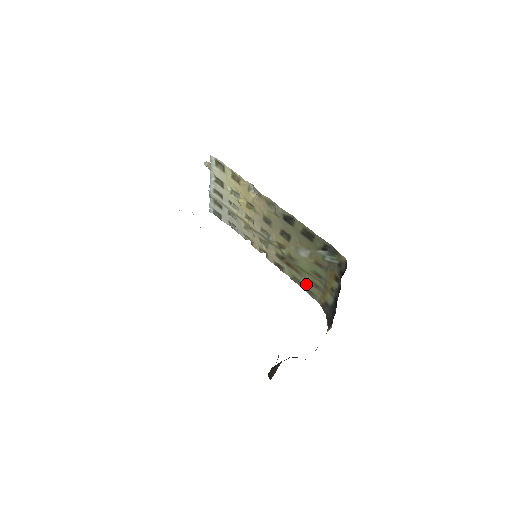
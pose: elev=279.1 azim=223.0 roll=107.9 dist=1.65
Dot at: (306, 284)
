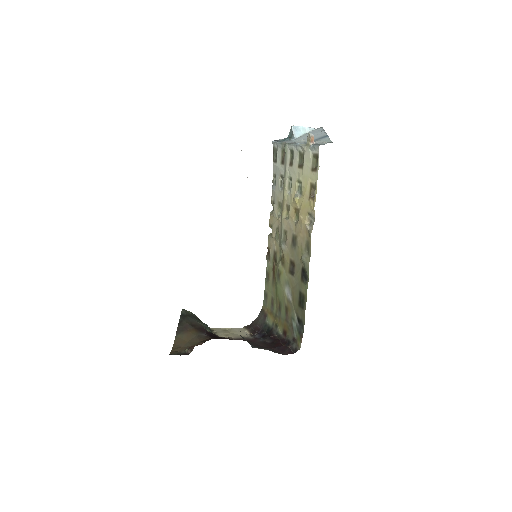
Dot at: (269, 290)
